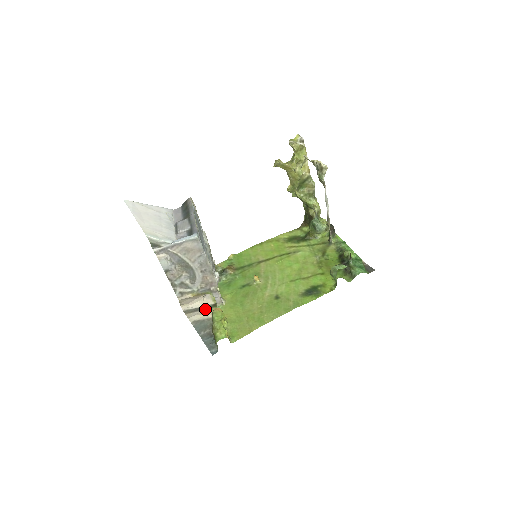
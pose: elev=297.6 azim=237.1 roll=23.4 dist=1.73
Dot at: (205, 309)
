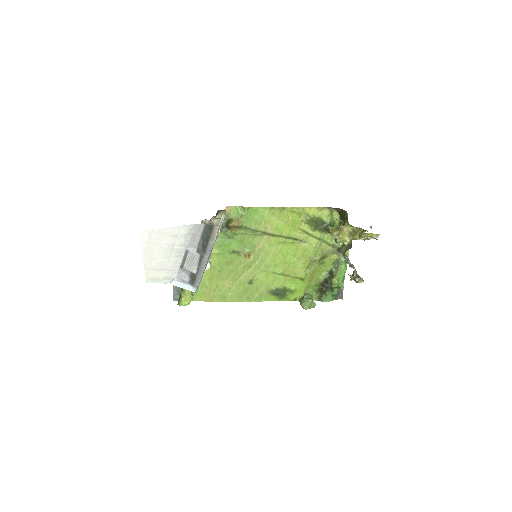
Dot at: occluded
